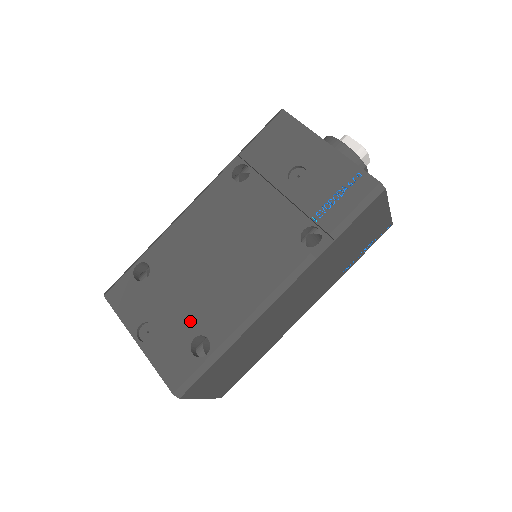
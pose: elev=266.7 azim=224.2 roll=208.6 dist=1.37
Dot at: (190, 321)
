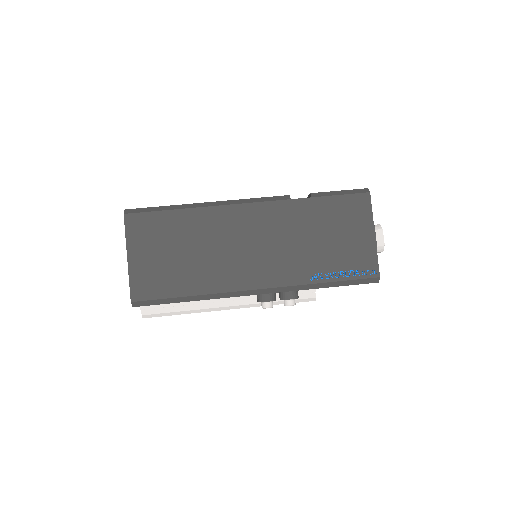
Dot at: occluded
